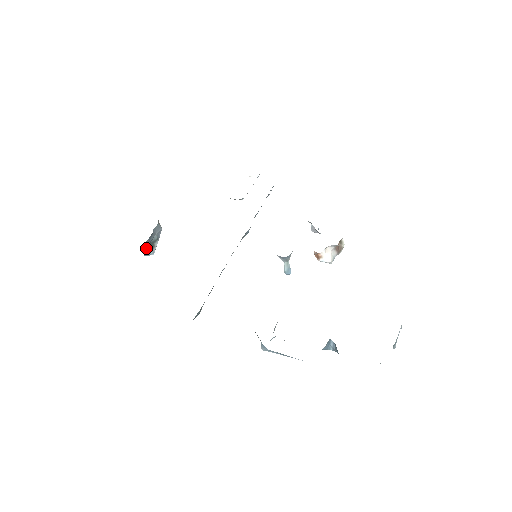
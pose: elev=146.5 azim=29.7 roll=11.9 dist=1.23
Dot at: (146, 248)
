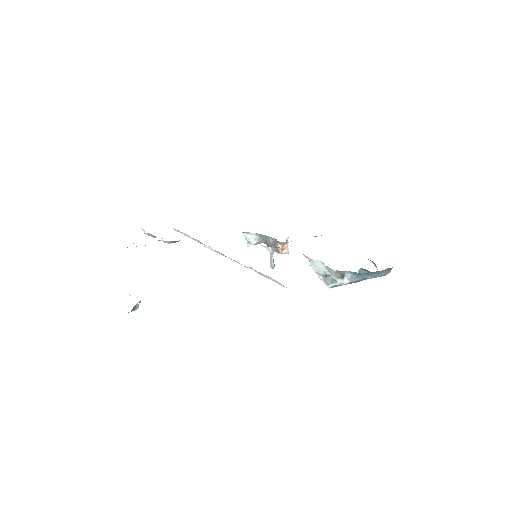
Dot at: occluded
